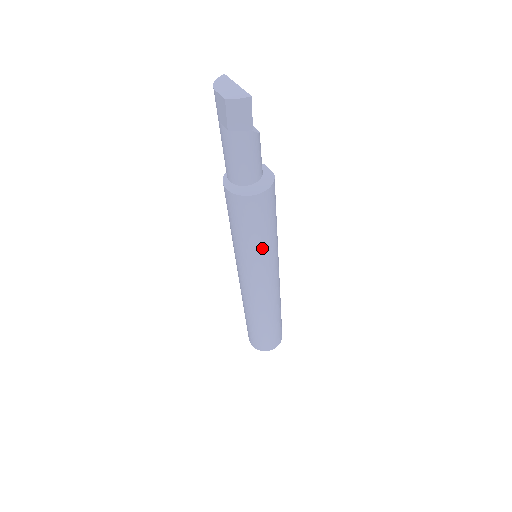
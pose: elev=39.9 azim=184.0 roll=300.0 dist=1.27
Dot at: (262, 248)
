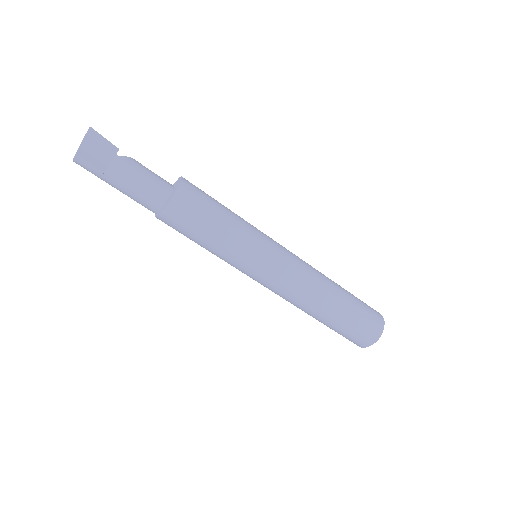
Dot at: (239, 229)
